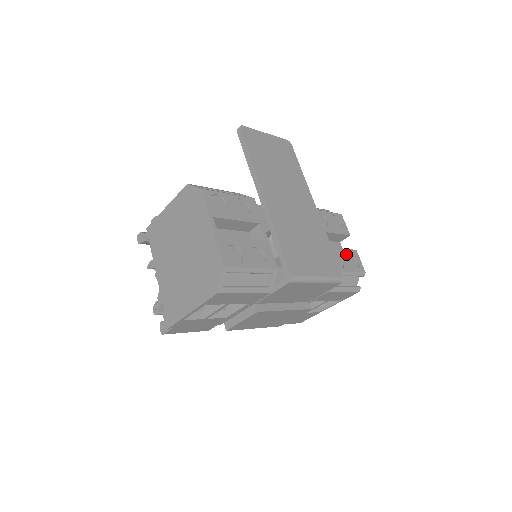
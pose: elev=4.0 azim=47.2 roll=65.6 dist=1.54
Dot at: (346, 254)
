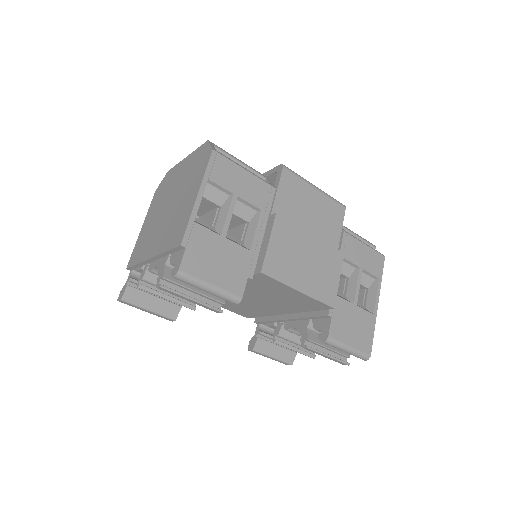
Dot at: occluded
